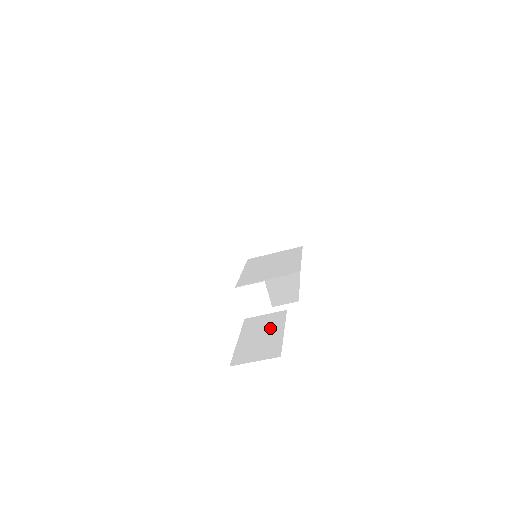
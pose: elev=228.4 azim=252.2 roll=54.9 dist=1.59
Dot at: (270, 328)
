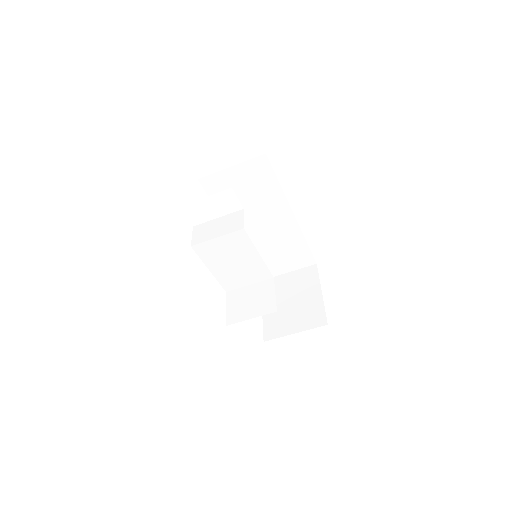
Dot at: occluded
